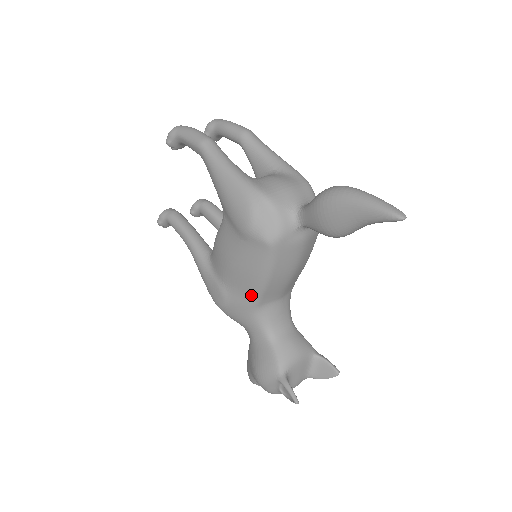
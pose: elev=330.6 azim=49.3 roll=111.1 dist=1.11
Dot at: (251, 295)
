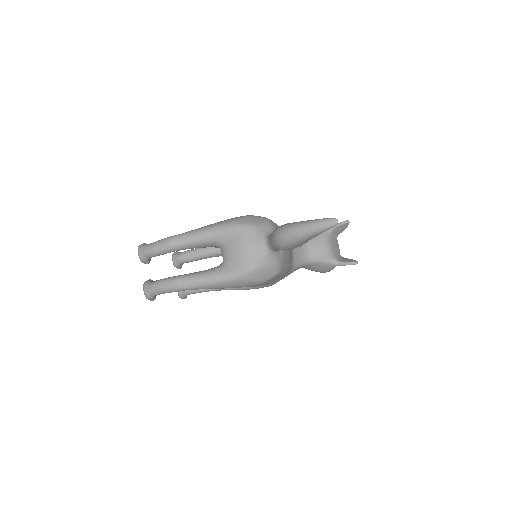
Dot at: occluded
